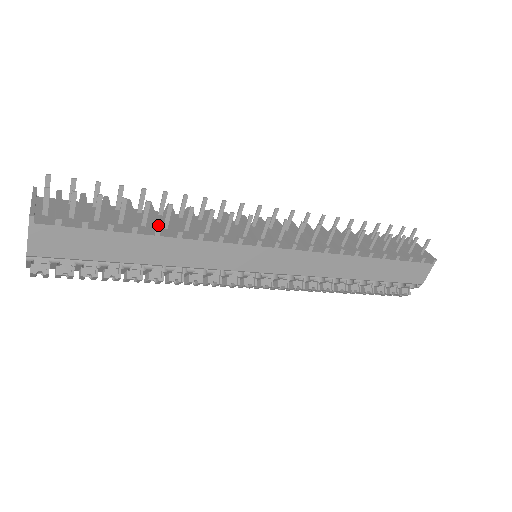
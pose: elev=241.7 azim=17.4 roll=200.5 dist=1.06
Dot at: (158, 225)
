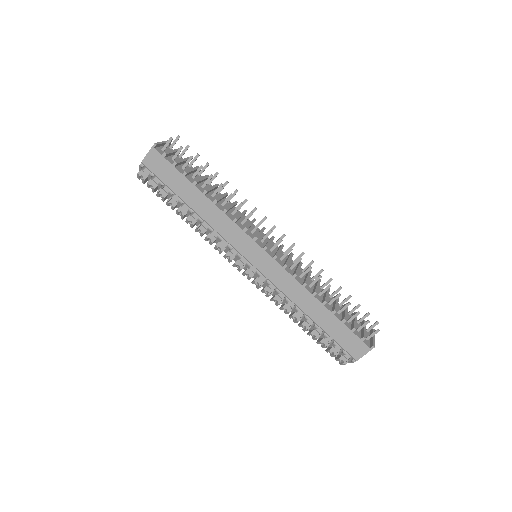
Dot at: (209, 190)
